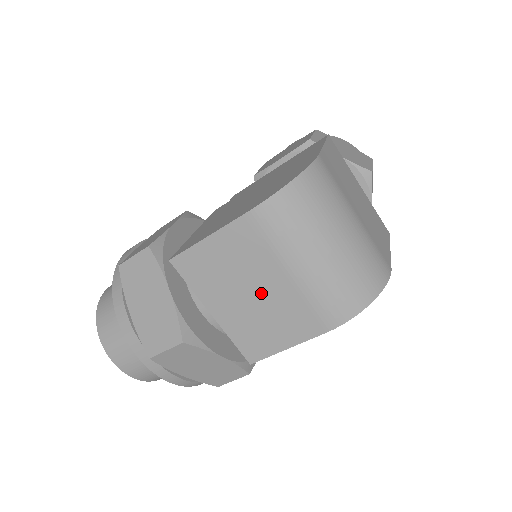
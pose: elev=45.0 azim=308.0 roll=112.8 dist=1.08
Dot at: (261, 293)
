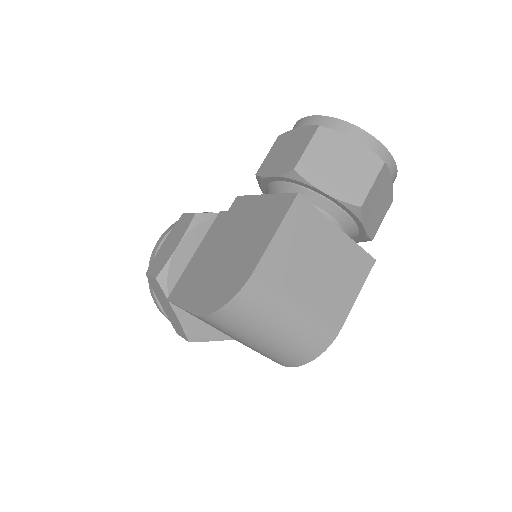
Dot at: occluded
